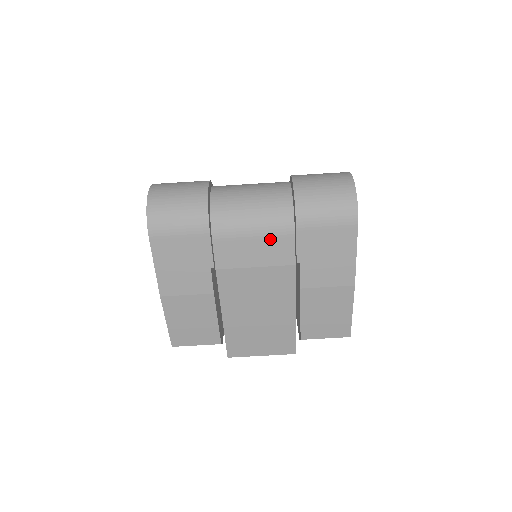
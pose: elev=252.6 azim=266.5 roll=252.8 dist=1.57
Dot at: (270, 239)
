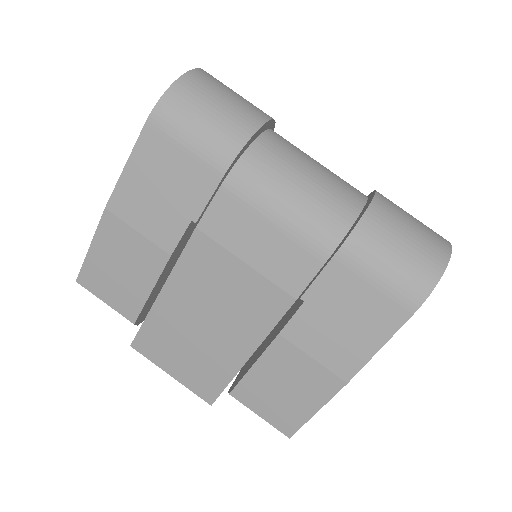
Dot at: (292, 242)
